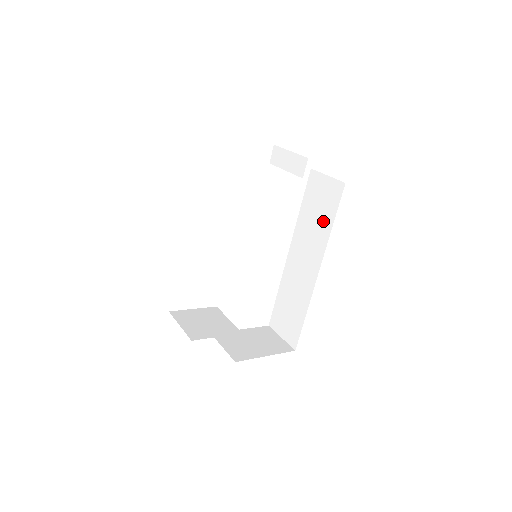
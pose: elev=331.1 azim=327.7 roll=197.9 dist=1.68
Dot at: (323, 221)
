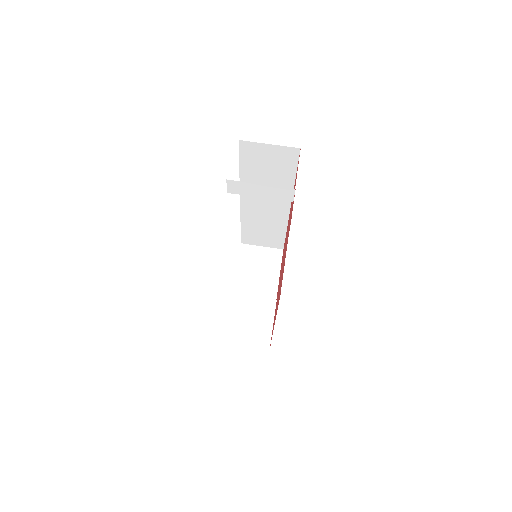
Dot at: (280, 177)
